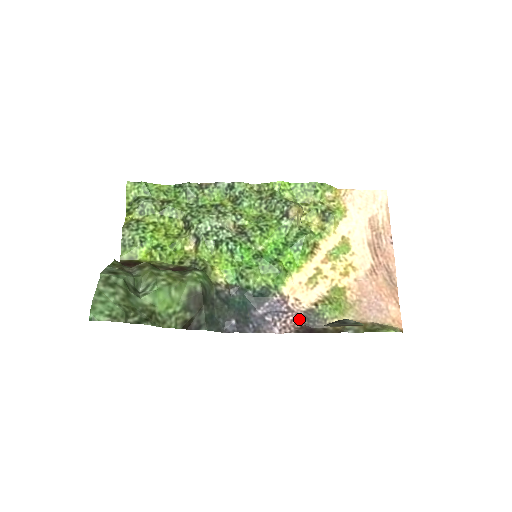
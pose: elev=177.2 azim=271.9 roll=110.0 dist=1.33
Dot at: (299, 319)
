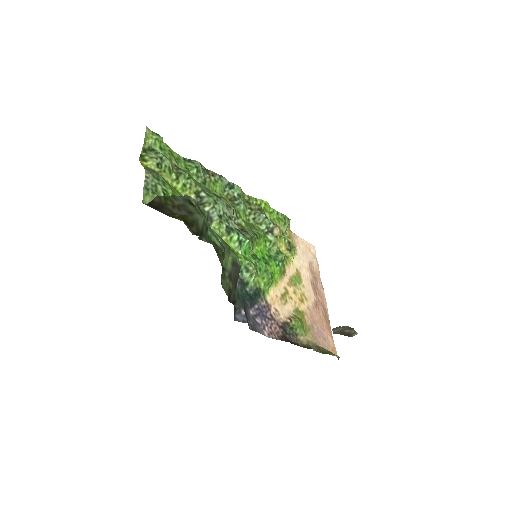
Dot at: (279, 329)
